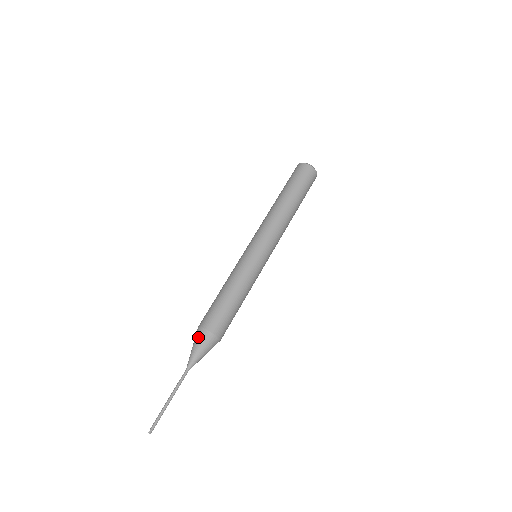
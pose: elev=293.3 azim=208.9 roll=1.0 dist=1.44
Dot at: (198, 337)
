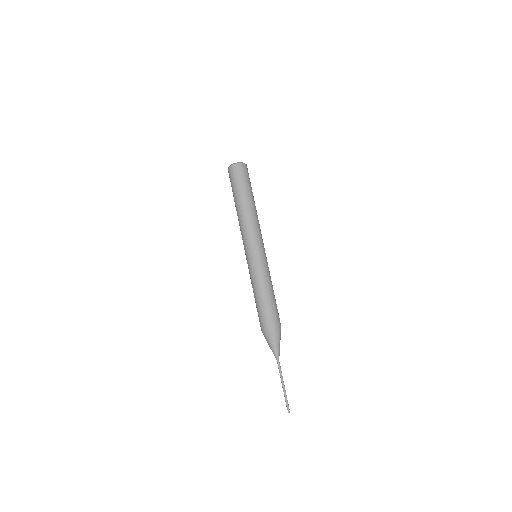
Dot at: (270, 337)
